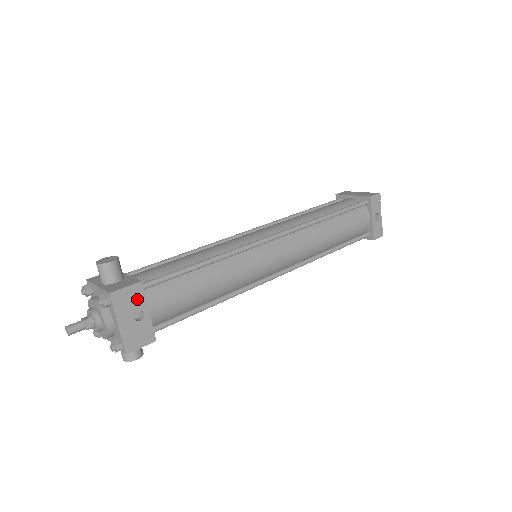
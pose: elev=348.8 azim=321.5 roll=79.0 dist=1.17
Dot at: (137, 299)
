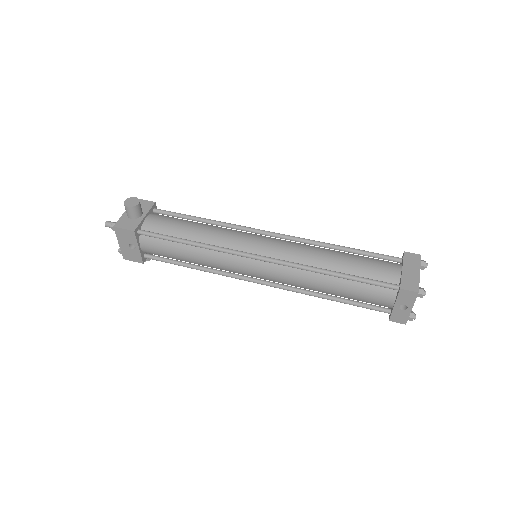
Dot at: (131, 238)
